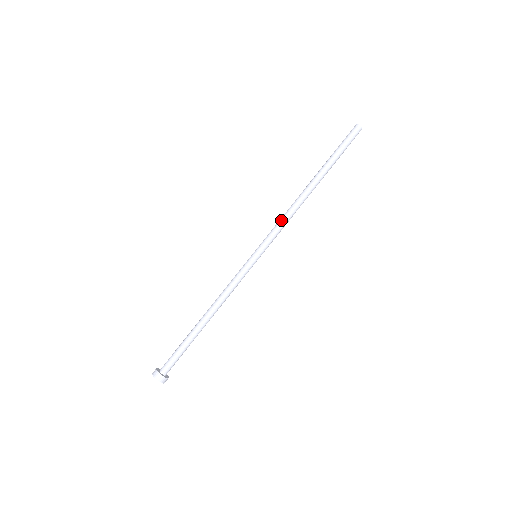
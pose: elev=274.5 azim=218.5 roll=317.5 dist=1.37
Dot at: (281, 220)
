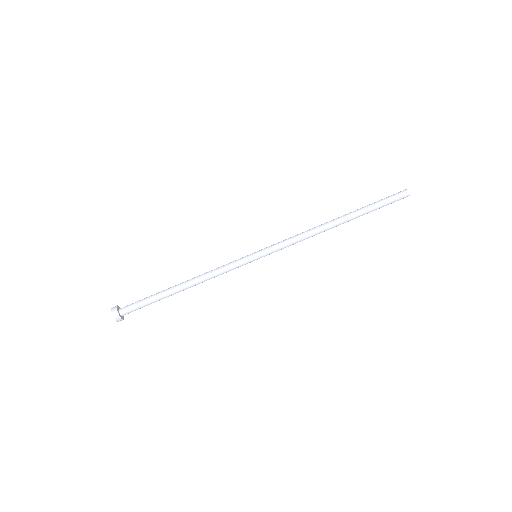
Dot at: (294, 236)
